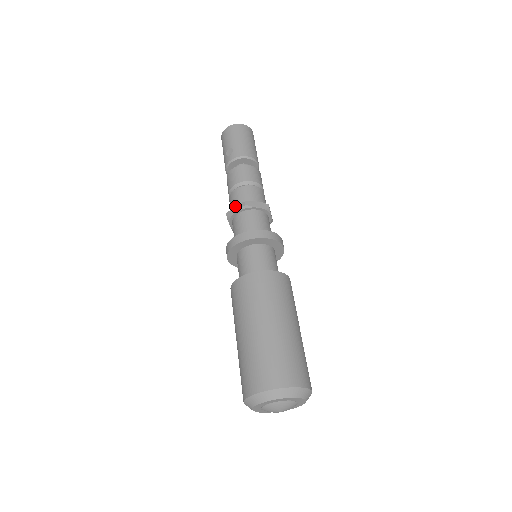
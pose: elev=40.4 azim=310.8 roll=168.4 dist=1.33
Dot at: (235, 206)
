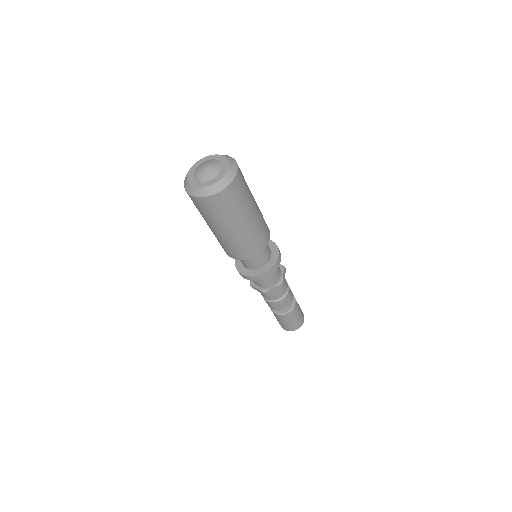
Dot at: occluded
